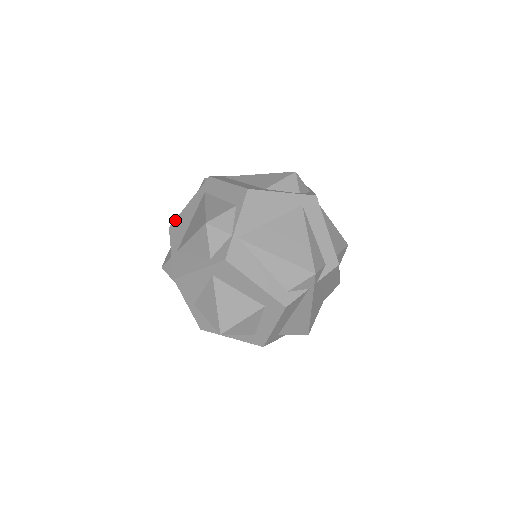
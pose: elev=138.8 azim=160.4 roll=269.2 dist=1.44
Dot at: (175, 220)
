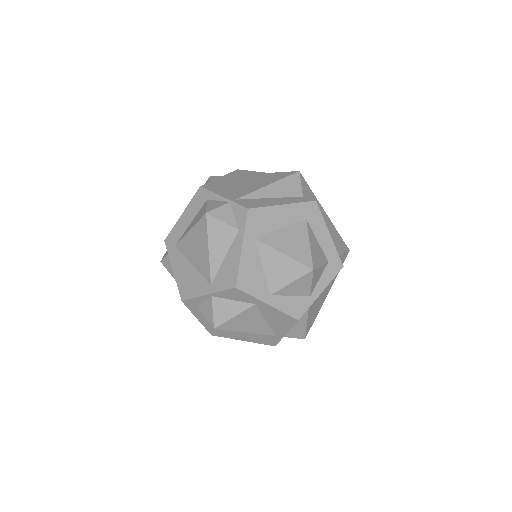
Dot at: (179, 290)
